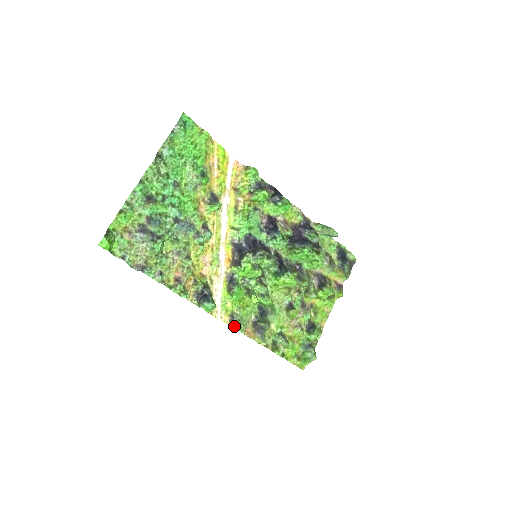
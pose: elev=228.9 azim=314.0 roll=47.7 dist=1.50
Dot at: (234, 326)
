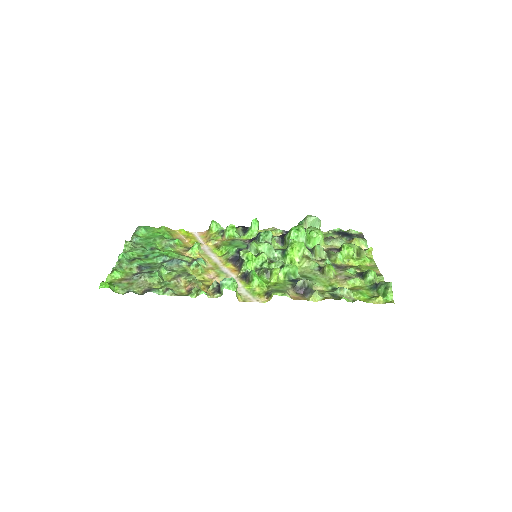
Dot at: (272, 294)
